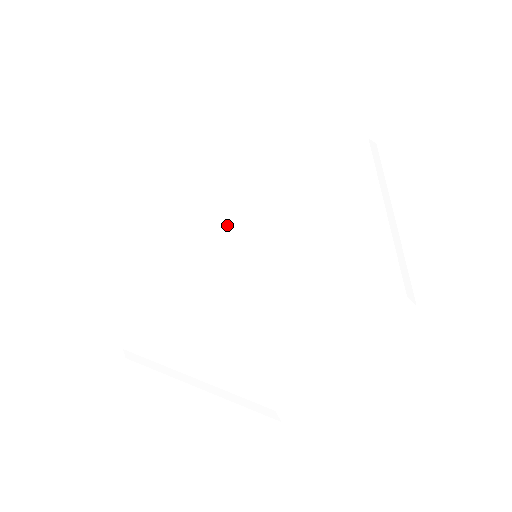
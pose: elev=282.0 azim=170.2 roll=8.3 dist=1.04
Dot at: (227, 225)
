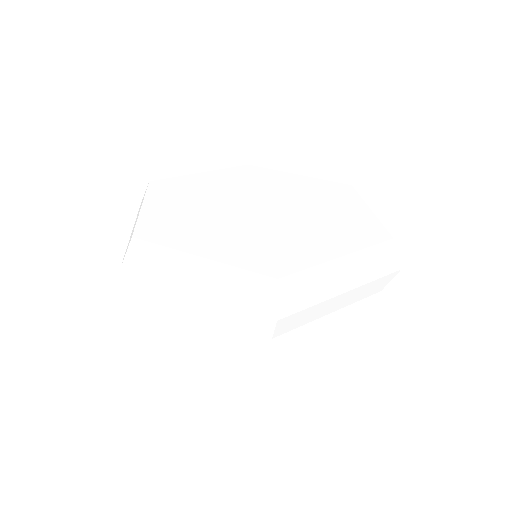
Dot at: (237, 207)
